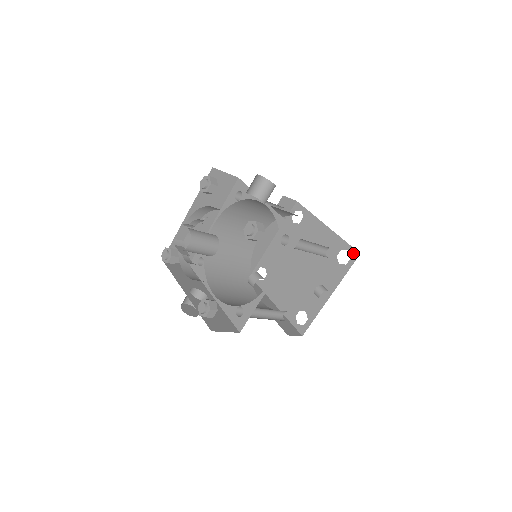
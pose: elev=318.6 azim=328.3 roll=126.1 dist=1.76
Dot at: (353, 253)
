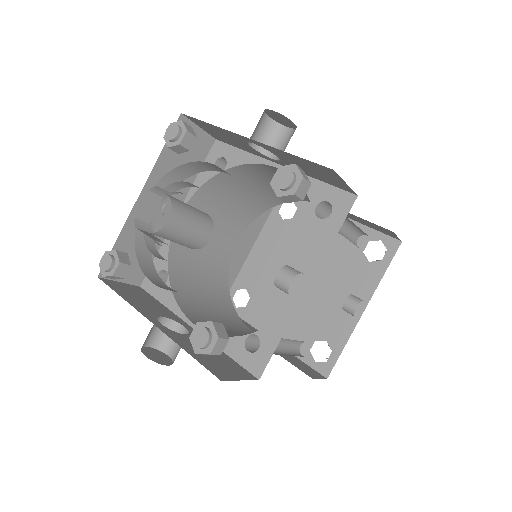
Dot at: (390, 243)
